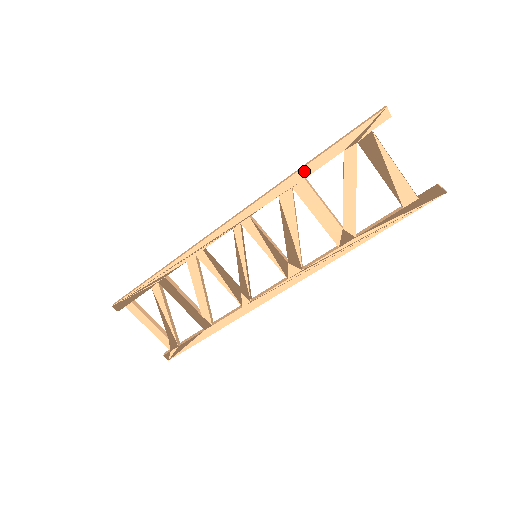
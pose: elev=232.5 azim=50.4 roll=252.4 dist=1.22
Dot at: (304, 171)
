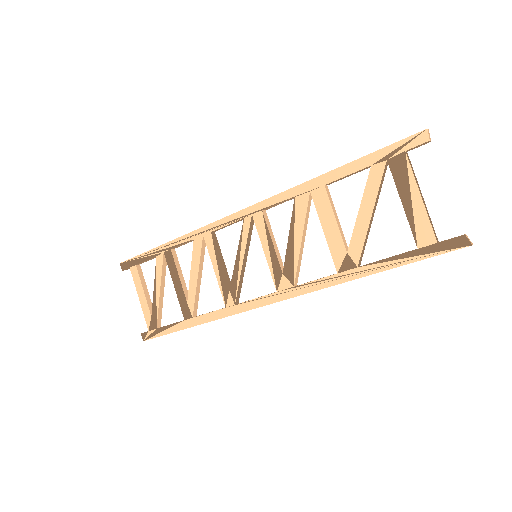
Dot at: (326, 177)
